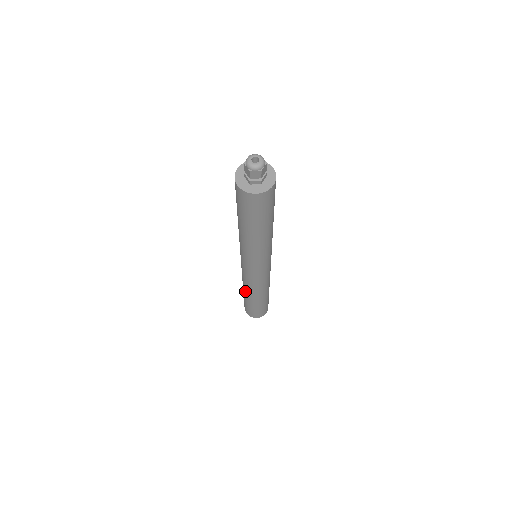
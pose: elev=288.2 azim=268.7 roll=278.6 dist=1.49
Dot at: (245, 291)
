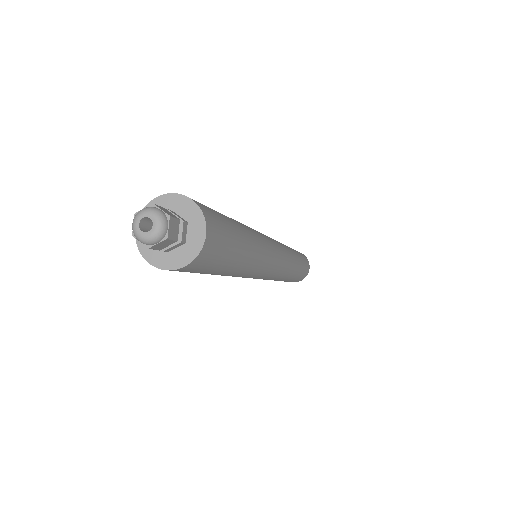
Dot at: occluded
